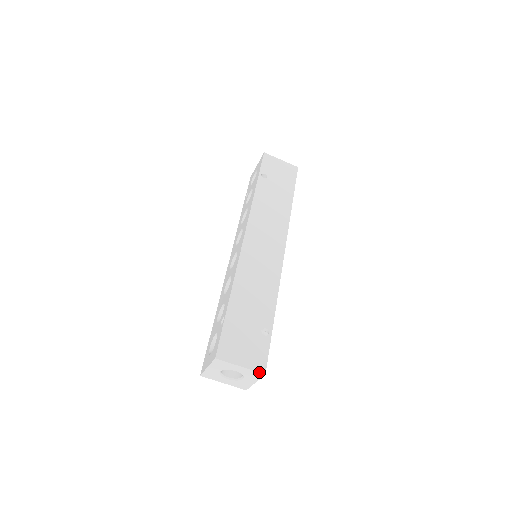
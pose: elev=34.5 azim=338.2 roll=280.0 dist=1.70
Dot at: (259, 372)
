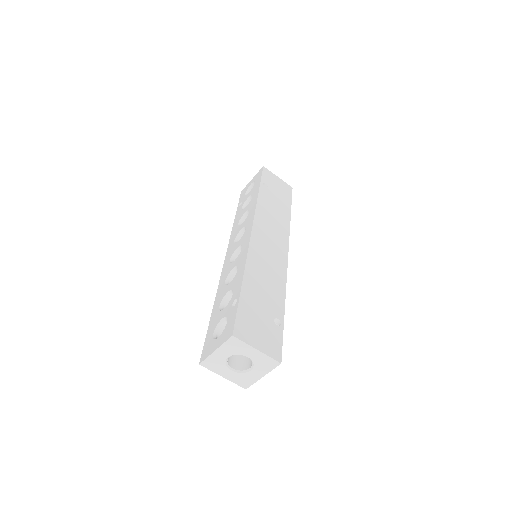
Dot at: (275, 360)
